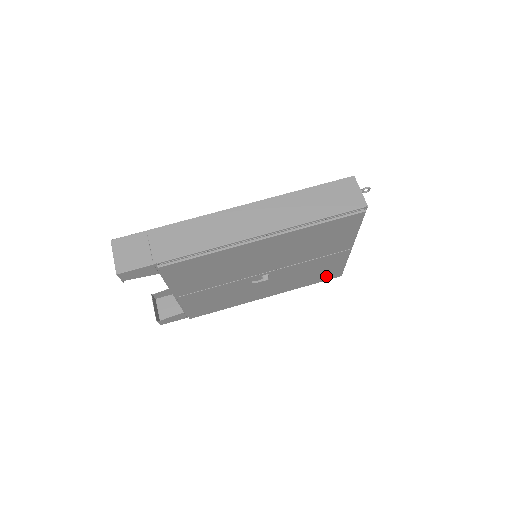
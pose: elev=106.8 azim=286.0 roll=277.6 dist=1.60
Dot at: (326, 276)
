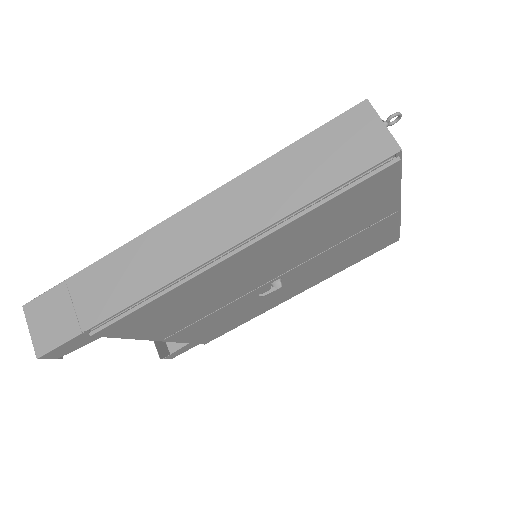
Dot at: (375, 248)
